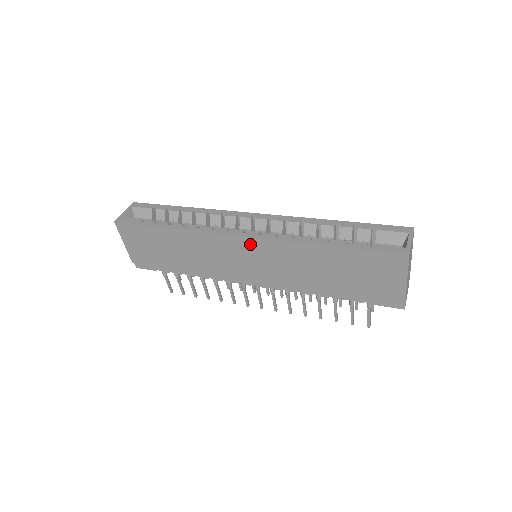
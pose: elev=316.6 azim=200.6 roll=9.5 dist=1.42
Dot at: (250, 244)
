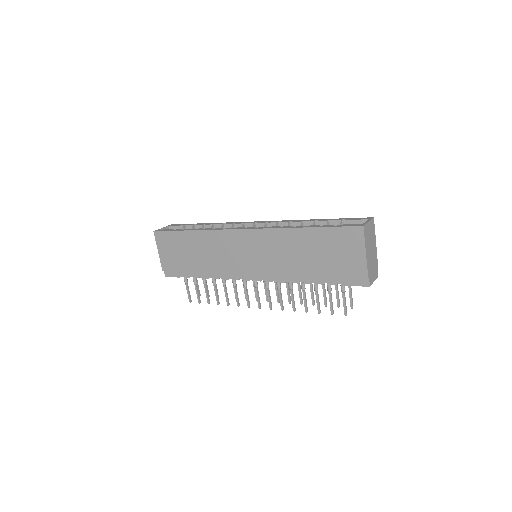
Dot at: (249, 236)
